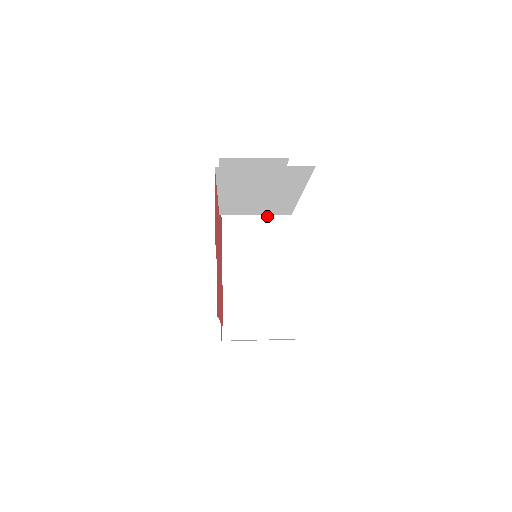
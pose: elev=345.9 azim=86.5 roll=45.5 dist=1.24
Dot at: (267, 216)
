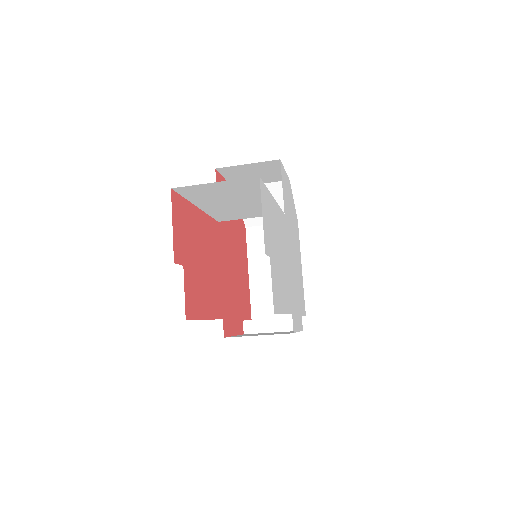
Dot at: occluded
